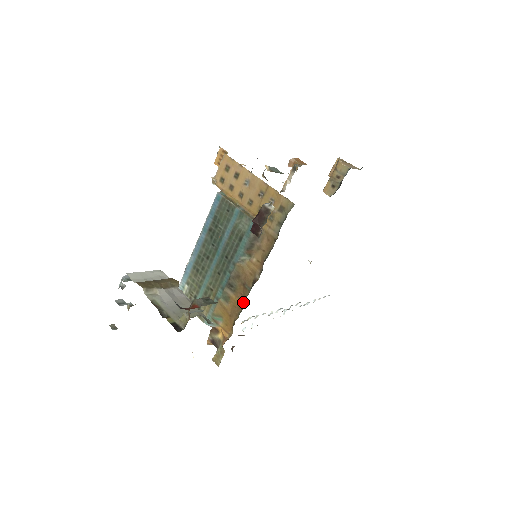
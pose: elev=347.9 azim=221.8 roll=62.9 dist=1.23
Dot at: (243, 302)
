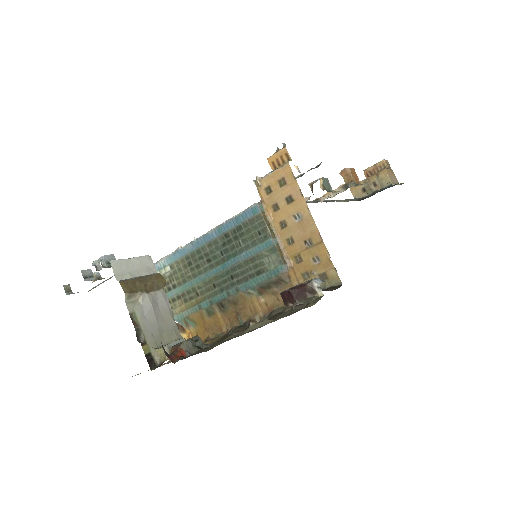
Dot at: (228, 328)
